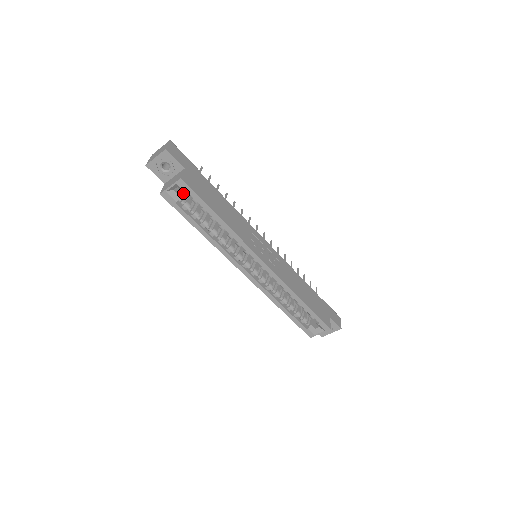
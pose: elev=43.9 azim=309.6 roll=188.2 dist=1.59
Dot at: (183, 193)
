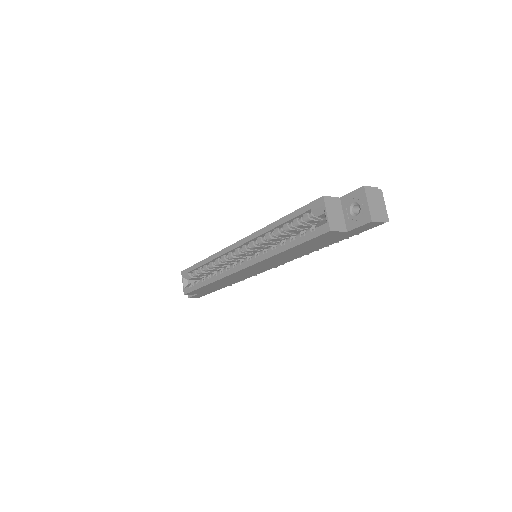
Dot at: occluded
